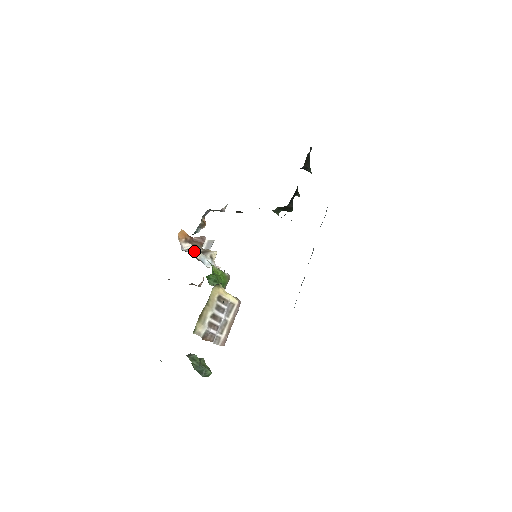
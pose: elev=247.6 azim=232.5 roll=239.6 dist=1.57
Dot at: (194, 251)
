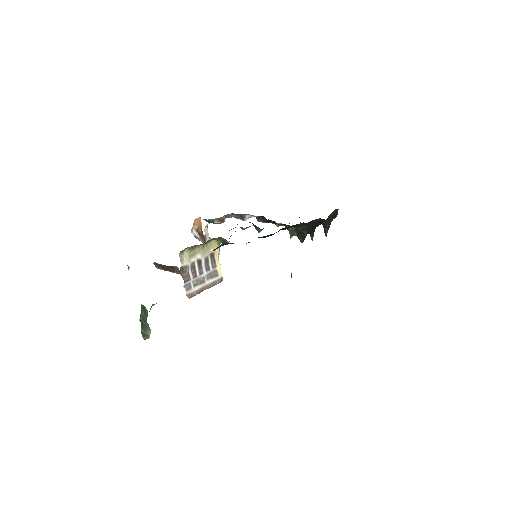
Dot at: (206, 226)
